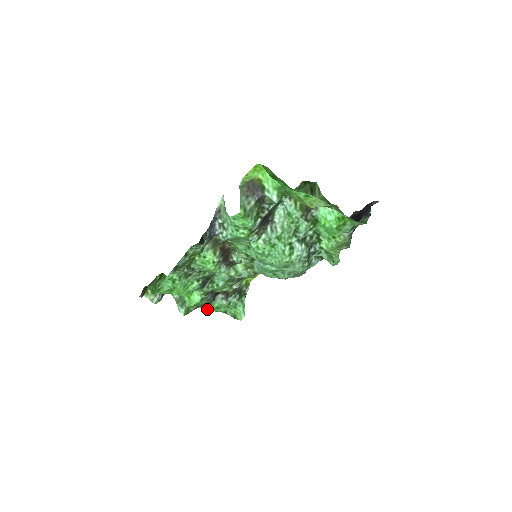
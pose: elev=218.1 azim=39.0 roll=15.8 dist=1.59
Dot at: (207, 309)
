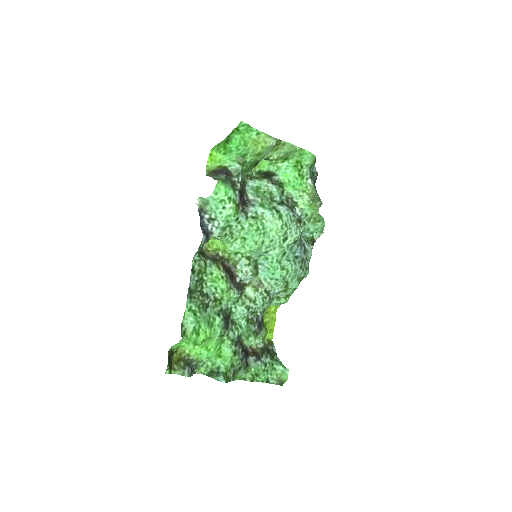
Dot at: (247, 380)
